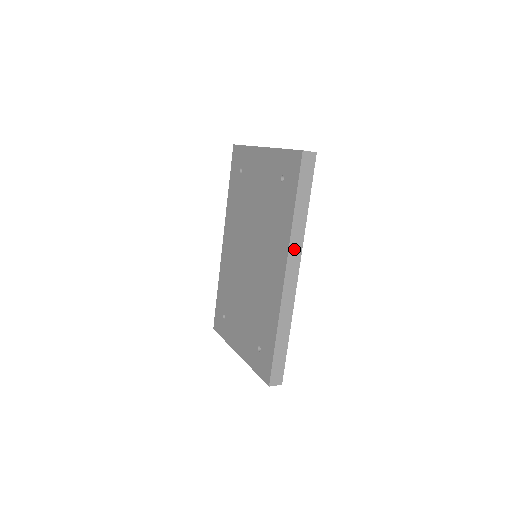
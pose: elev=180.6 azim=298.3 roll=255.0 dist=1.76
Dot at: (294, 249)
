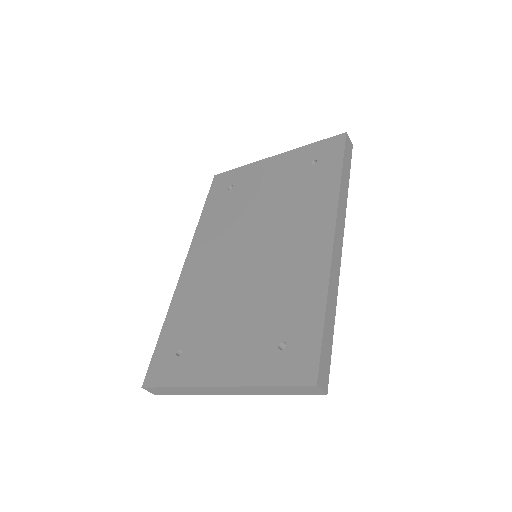
Dot at: (340, 213)
